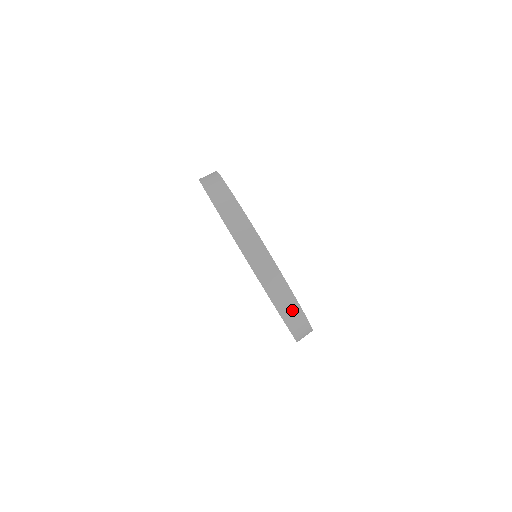
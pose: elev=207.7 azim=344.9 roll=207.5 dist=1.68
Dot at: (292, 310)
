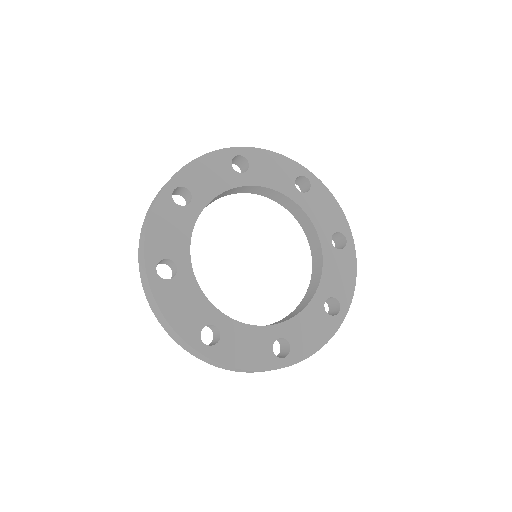
Dot at: (239, 370)
